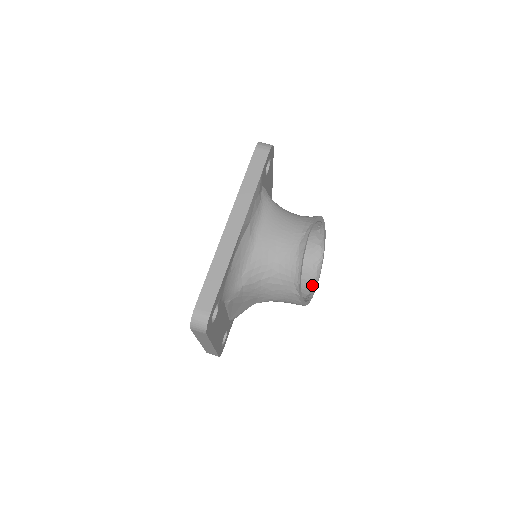
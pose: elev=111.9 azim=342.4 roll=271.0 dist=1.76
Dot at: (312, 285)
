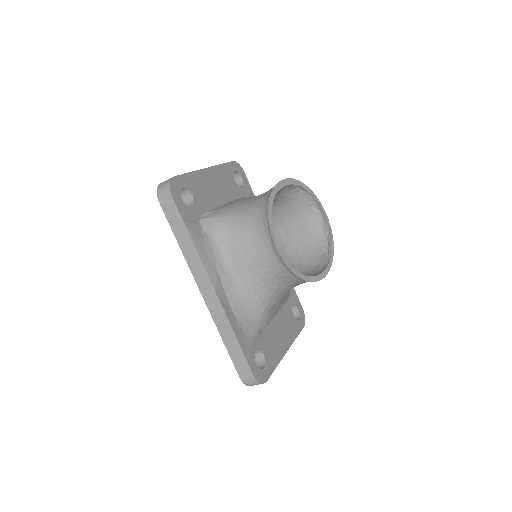
Dot at: (325, 229)
